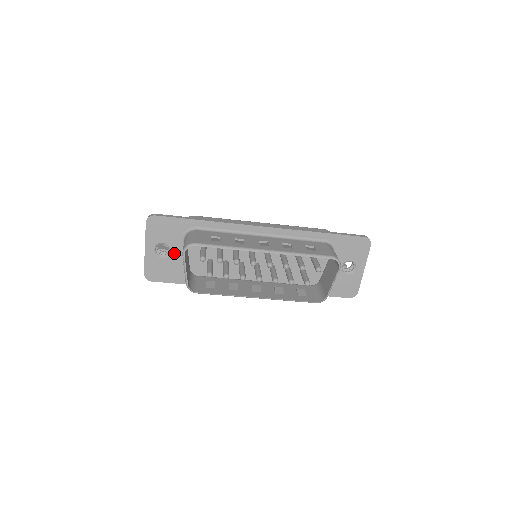
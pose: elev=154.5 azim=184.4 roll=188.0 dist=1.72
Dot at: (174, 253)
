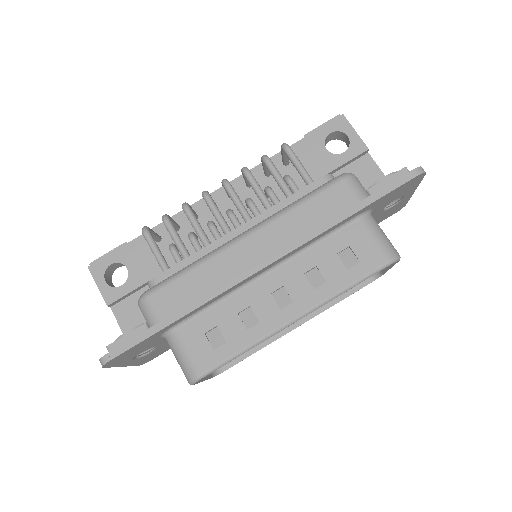
Dot at: (161, 344)
